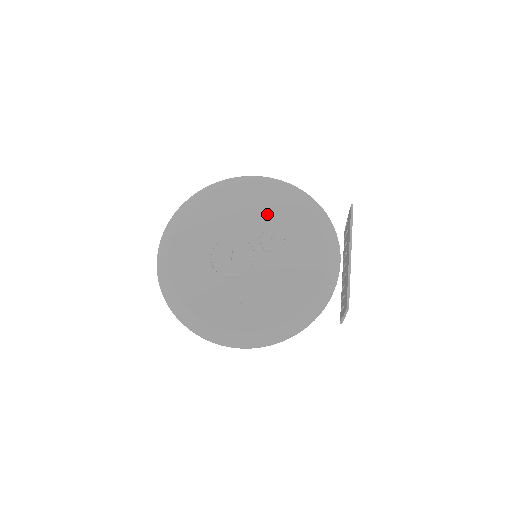
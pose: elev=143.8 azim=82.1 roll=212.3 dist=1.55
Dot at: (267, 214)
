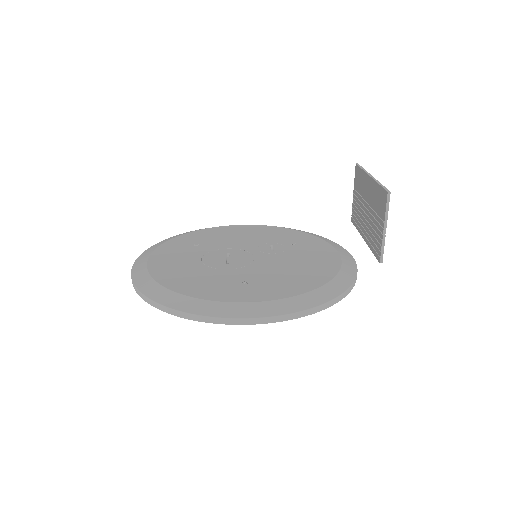
Dot at: (261, 236)
